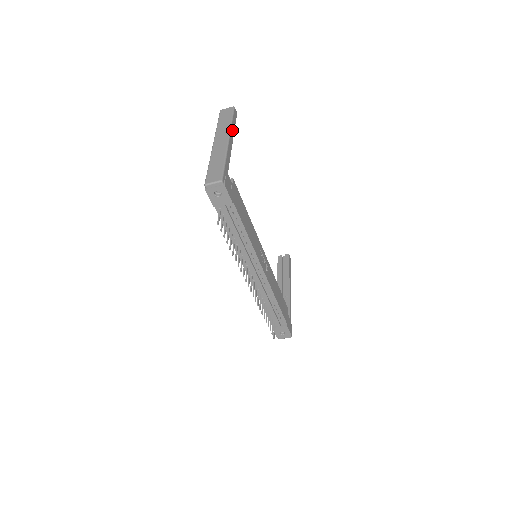
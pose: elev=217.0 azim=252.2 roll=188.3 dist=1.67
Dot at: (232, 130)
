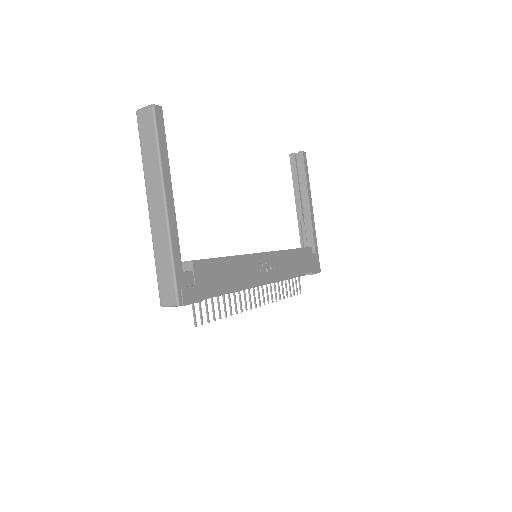
Dot at: (165, 171)
